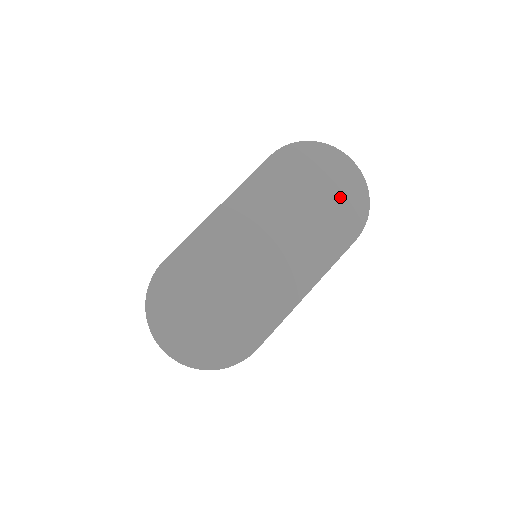
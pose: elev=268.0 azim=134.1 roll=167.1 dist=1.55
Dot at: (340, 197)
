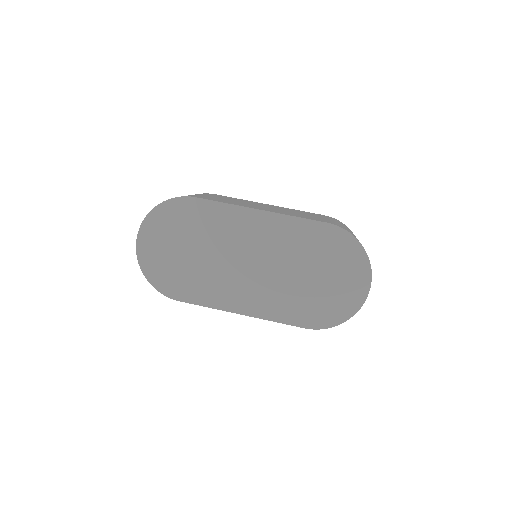
Dot at: (331, 297)
